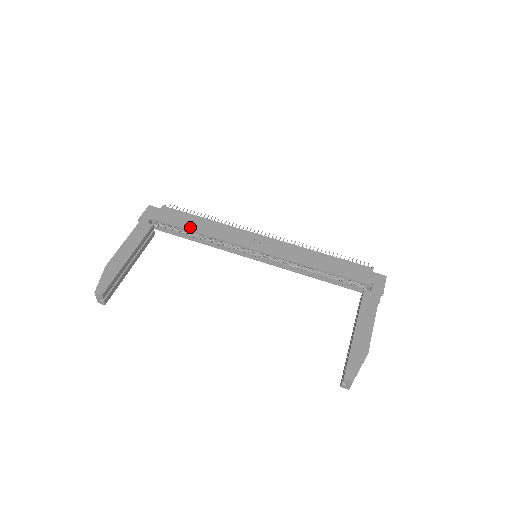
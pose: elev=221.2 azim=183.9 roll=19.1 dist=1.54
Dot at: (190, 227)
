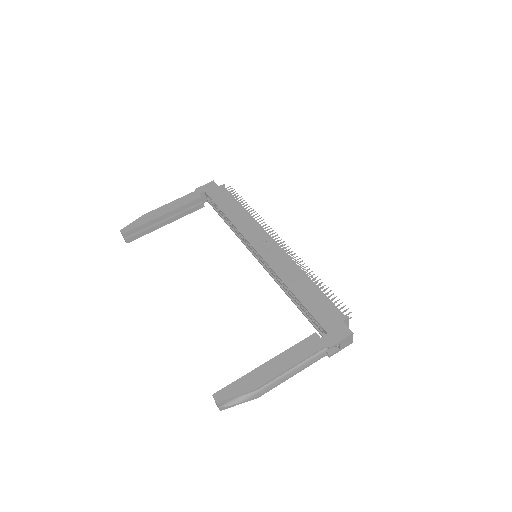
Dot at: (225, 209)
